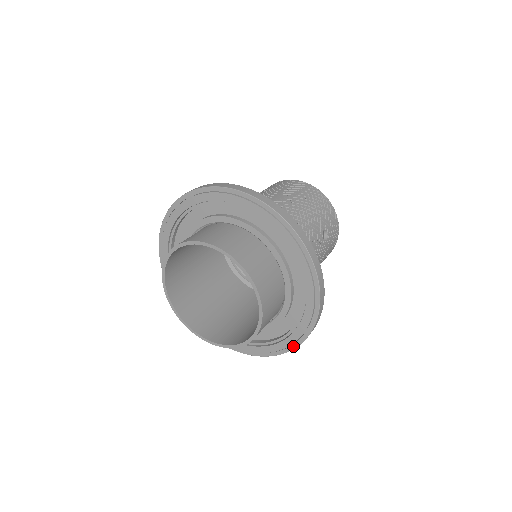
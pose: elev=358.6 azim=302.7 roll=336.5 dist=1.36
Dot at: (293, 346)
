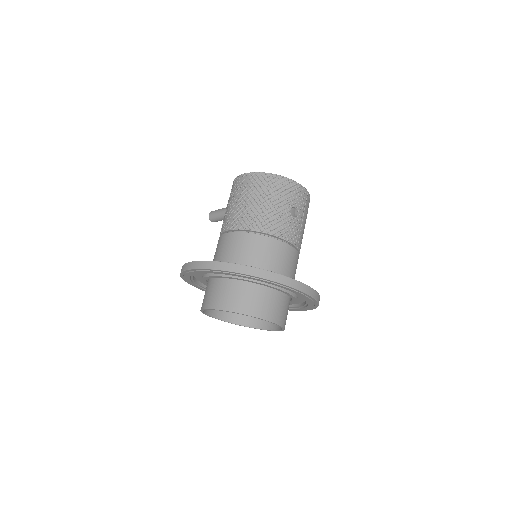
Dot at: (314, 307)
